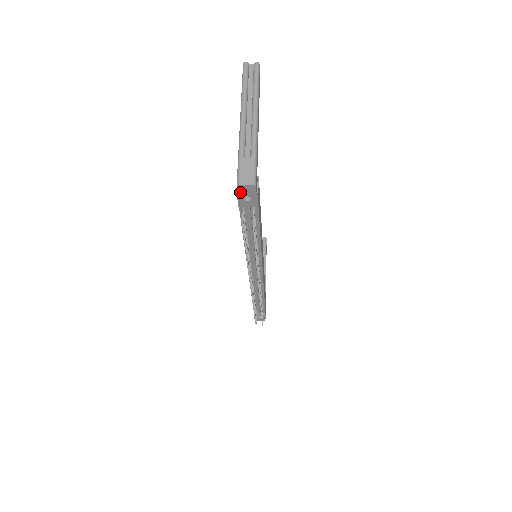
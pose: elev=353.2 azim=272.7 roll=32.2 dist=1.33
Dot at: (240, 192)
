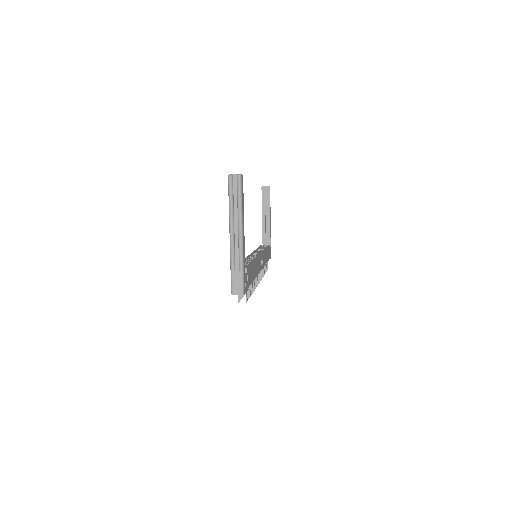
Dot at: occluded
